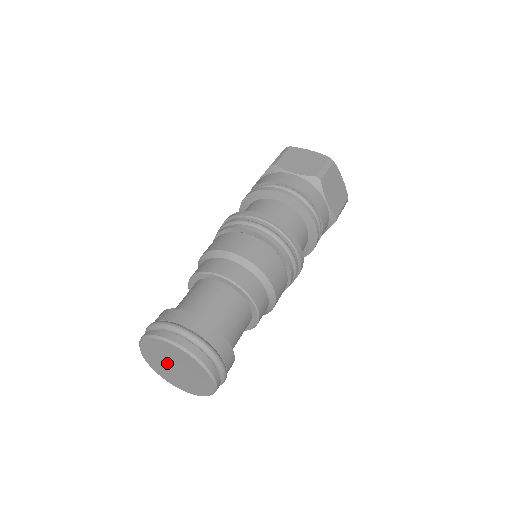
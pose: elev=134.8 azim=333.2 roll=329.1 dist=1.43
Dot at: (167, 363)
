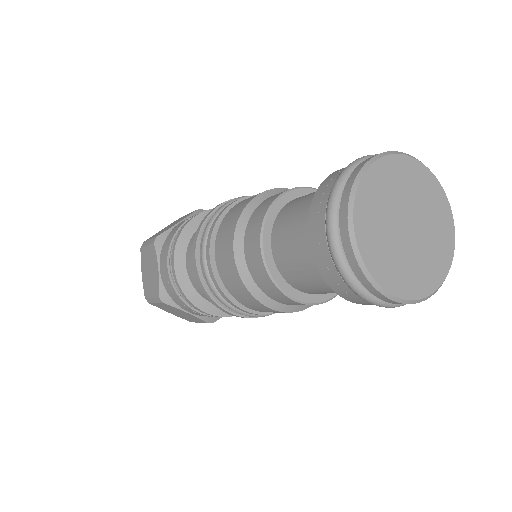
Dot at: (397, 233)
